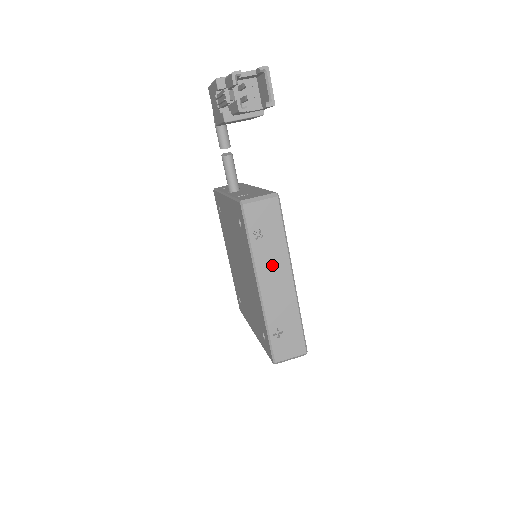
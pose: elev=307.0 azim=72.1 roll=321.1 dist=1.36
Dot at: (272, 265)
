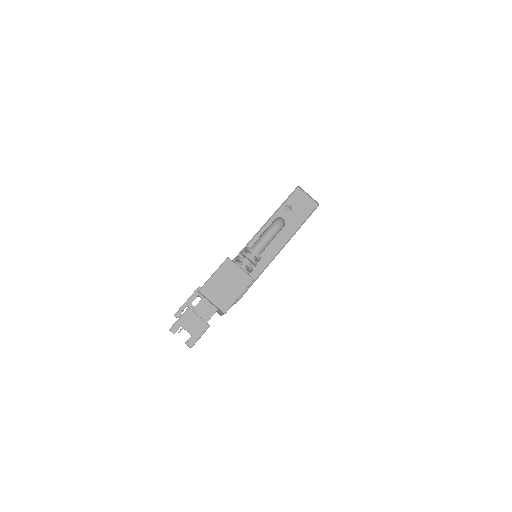
Dot at: occluded
